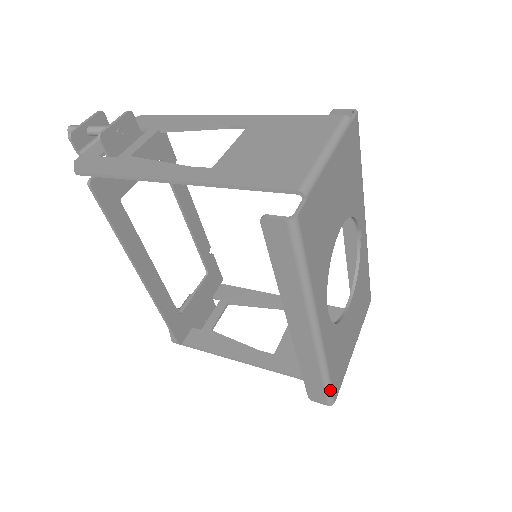
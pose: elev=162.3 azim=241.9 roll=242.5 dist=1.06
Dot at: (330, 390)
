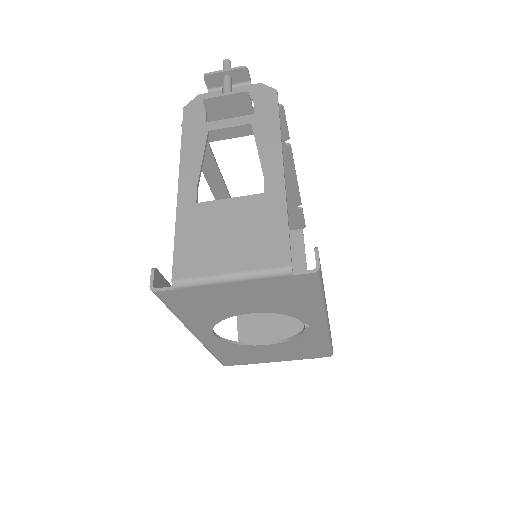
Dot at: (218, 360)
